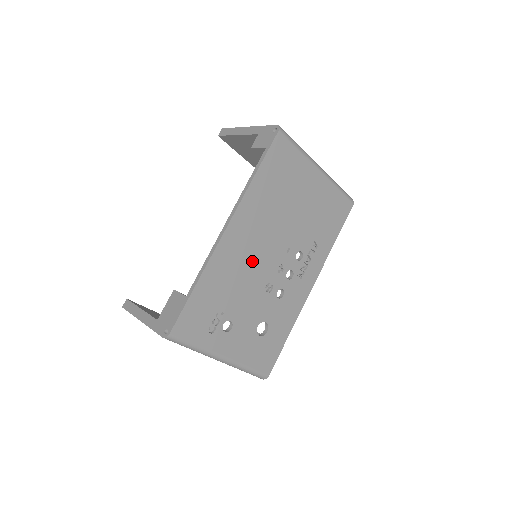
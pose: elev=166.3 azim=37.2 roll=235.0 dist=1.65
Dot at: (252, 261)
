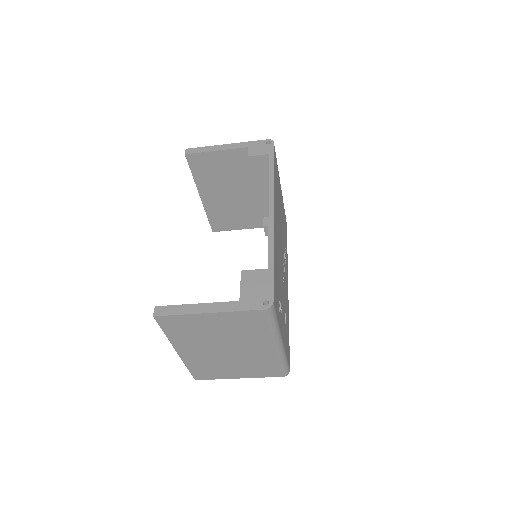
Dot at: (279, 248)
